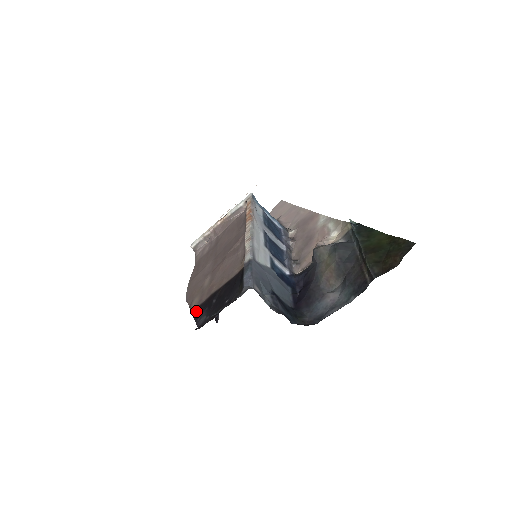
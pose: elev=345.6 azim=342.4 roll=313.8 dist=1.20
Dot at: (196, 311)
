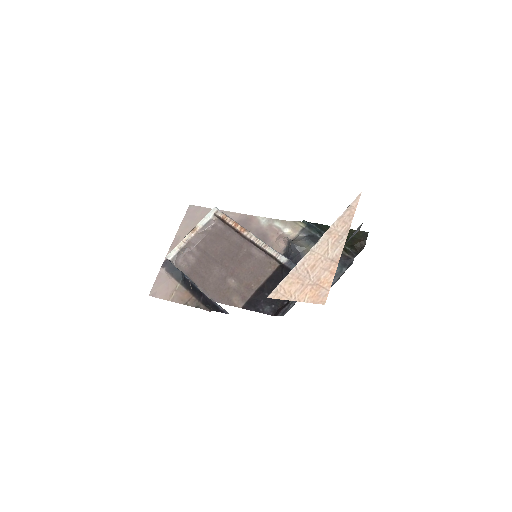
Dot at: (249, 306)
